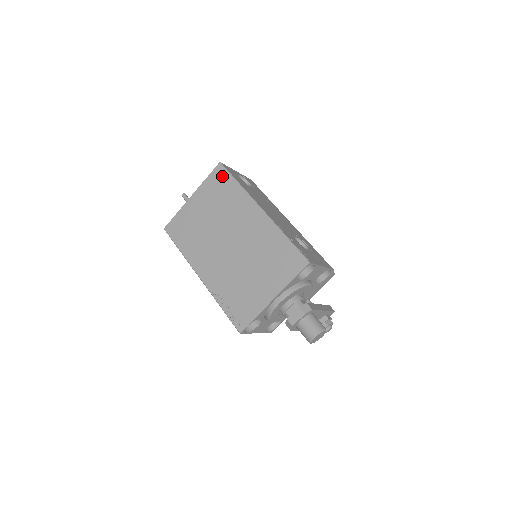
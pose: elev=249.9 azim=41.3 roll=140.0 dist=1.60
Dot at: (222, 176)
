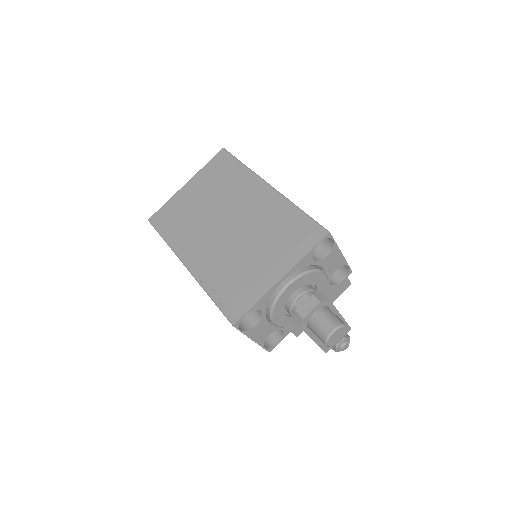
Dot at: (225, 160)
